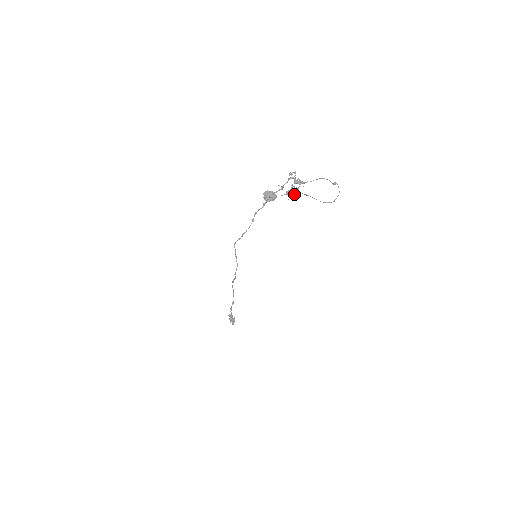
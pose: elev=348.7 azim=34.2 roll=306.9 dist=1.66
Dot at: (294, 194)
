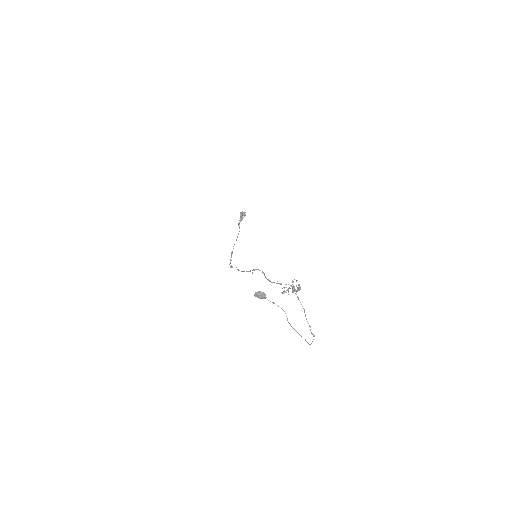
Dot at: (288, 294)
